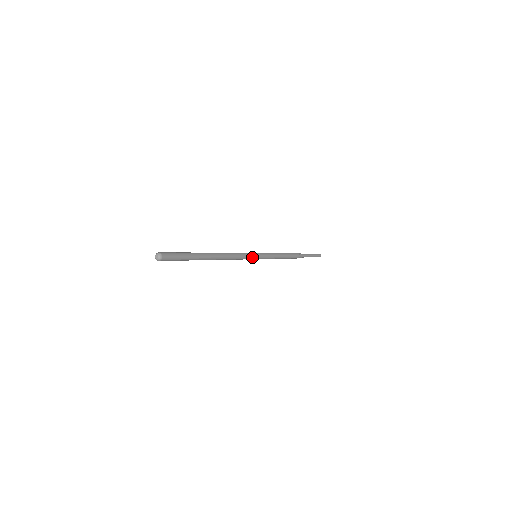
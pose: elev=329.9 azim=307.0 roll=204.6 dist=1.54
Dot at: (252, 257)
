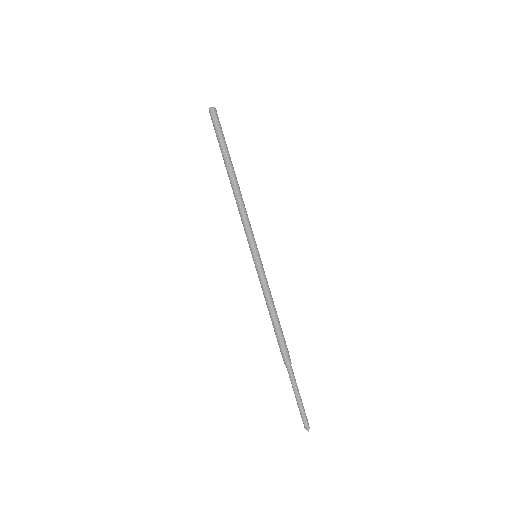
Dot at: (255, 243)
